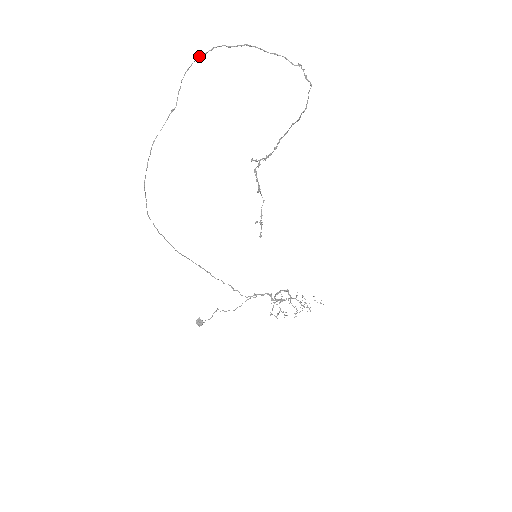
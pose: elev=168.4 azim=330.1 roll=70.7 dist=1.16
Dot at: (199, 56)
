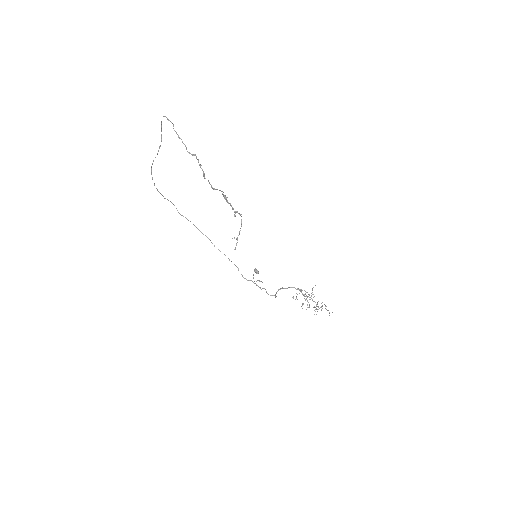
Dot at: occluded
